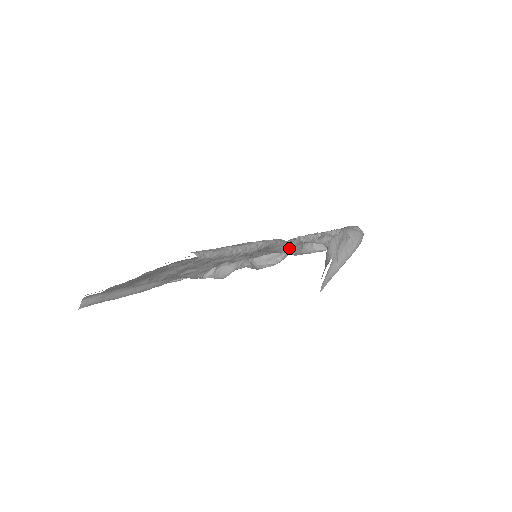
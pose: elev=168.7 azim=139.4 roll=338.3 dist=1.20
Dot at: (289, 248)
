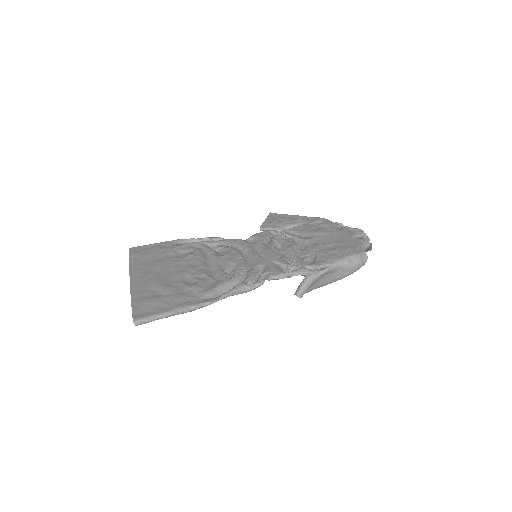
Dot at: (246, 292)
